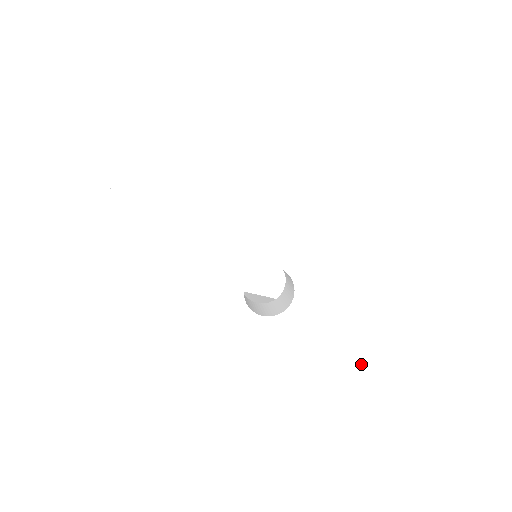
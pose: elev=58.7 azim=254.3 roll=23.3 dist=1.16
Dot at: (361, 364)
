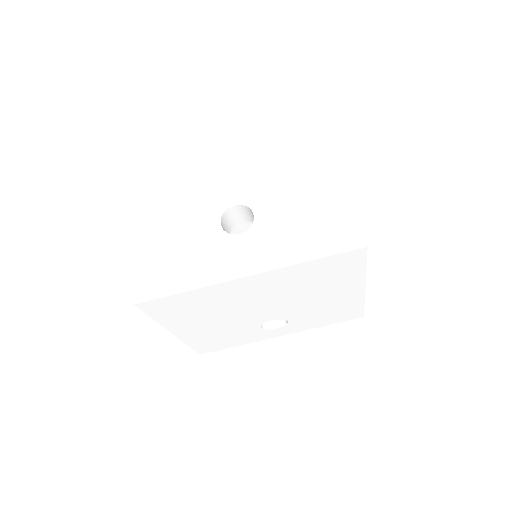
Dot at: (320, 230)
